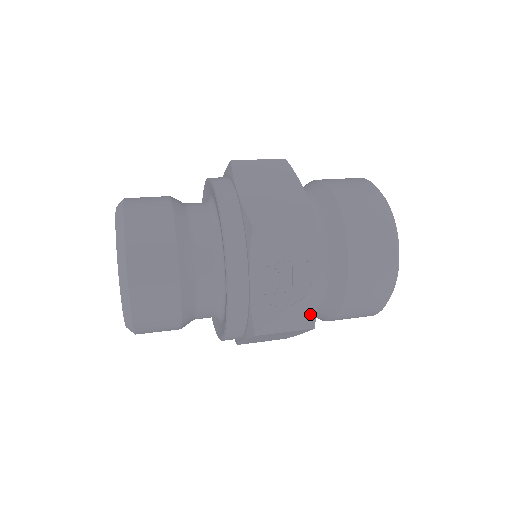
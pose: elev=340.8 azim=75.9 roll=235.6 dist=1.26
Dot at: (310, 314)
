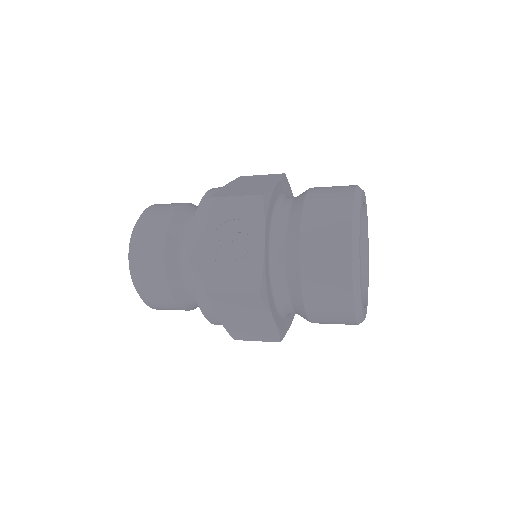
Dot at: (256, 279)
